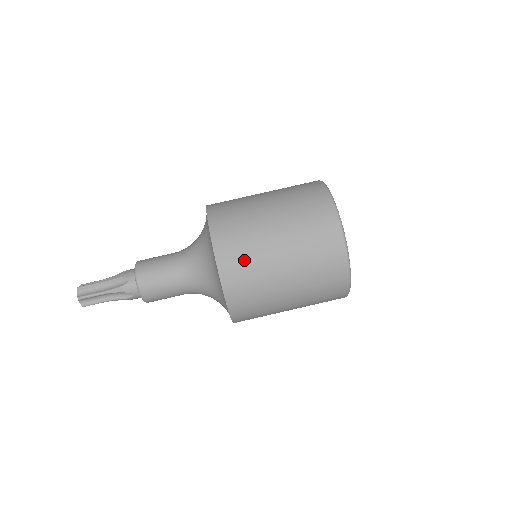
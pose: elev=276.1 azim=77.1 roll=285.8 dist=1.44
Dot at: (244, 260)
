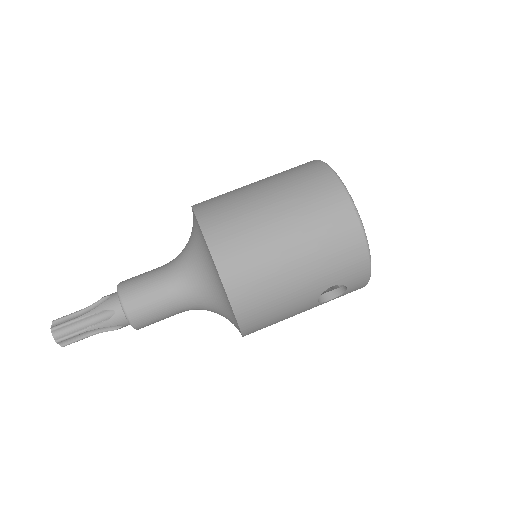
Dot at: (229, 214)
